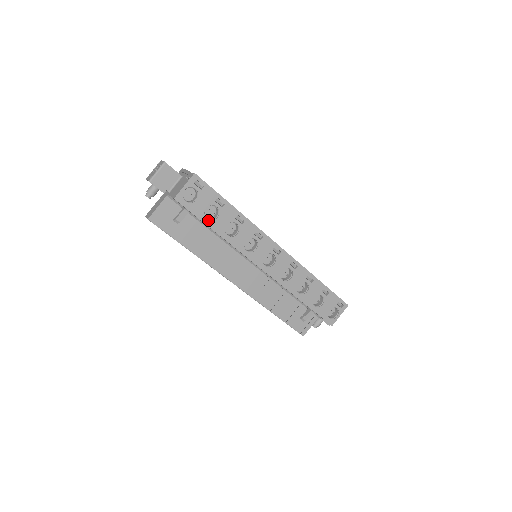
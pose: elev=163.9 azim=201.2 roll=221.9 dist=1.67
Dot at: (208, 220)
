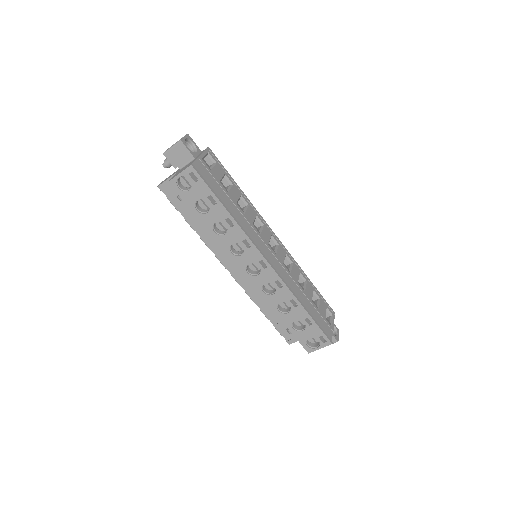
Dot at: (198, 212)
